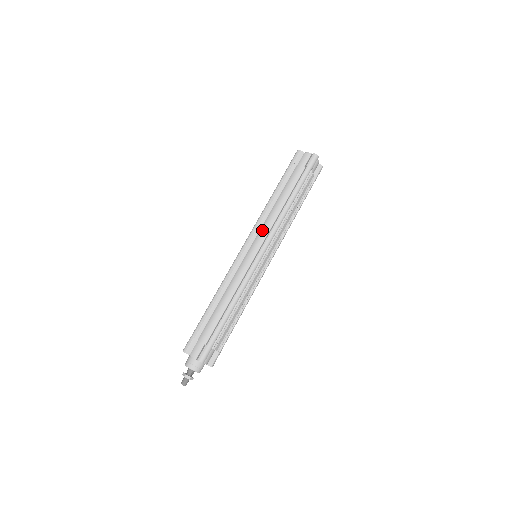
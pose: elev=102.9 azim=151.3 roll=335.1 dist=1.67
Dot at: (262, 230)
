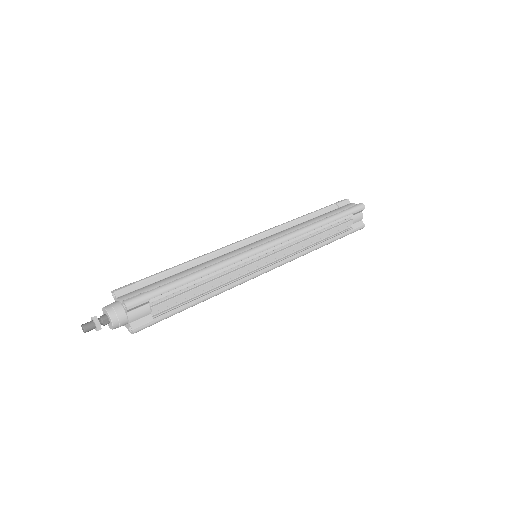
Dot at: (276, 234)
